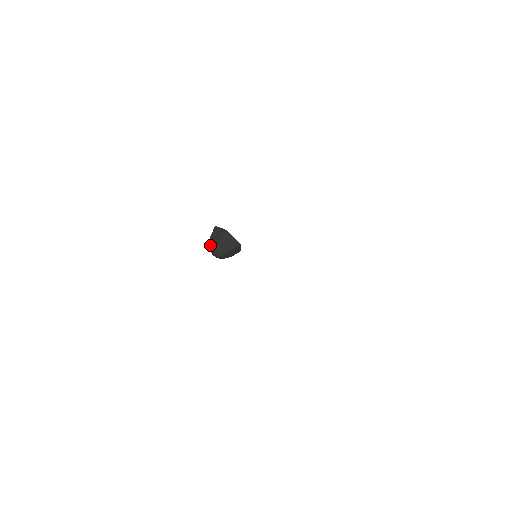
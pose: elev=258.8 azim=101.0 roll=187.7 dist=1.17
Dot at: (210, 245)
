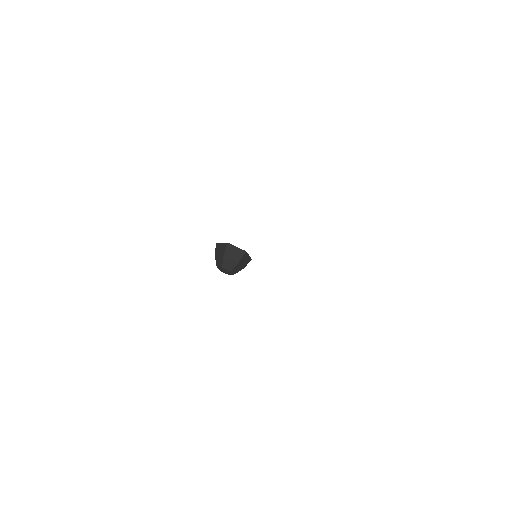
Dot at: (217, 264)
